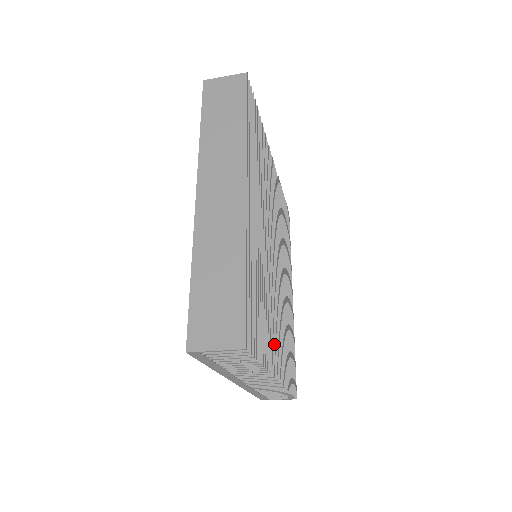
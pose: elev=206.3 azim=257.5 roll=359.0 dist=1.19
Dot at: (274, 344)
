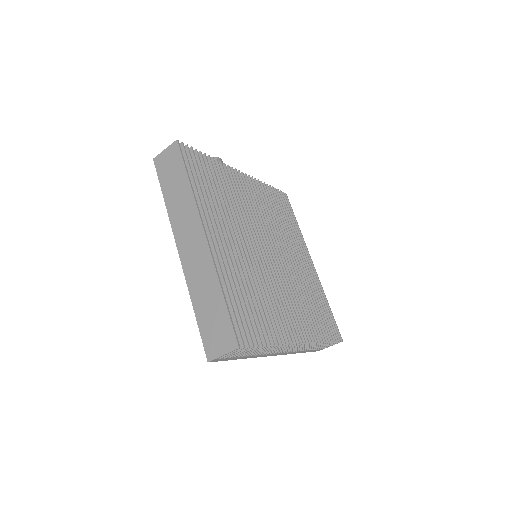
Dot at: (287, 320)
